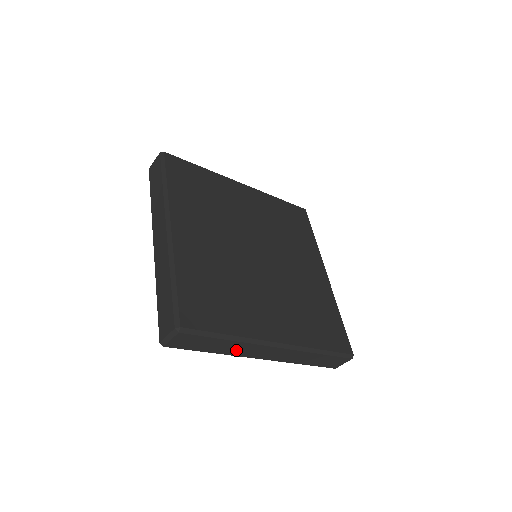
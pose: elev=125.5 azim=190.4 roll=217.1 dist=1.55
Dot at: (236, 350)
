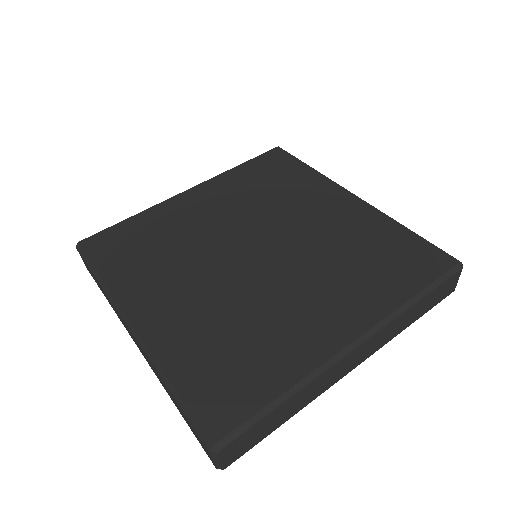
Dot at: (311, 393)
